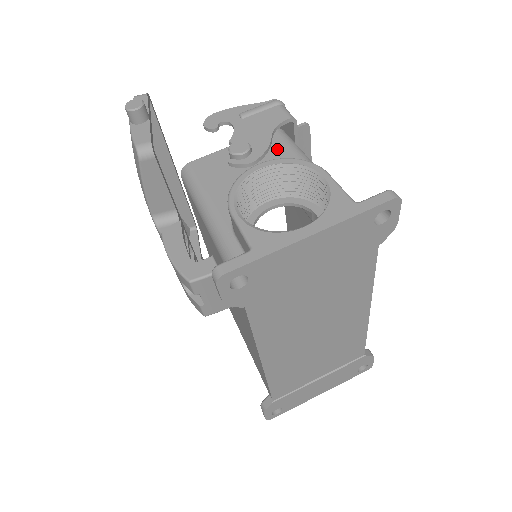
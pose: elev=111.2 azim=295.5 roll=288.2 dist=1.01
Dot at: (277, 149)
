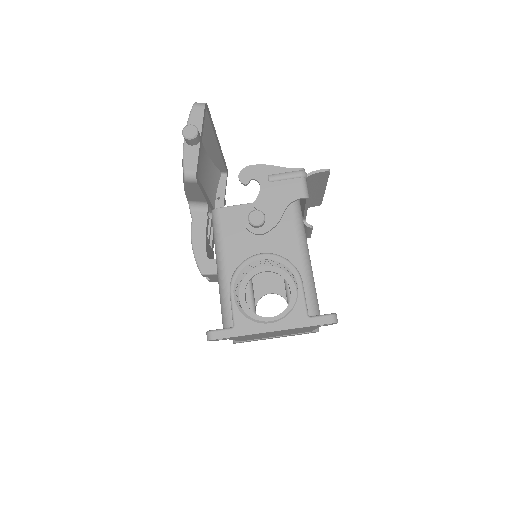
Dot at: (285, 222)
